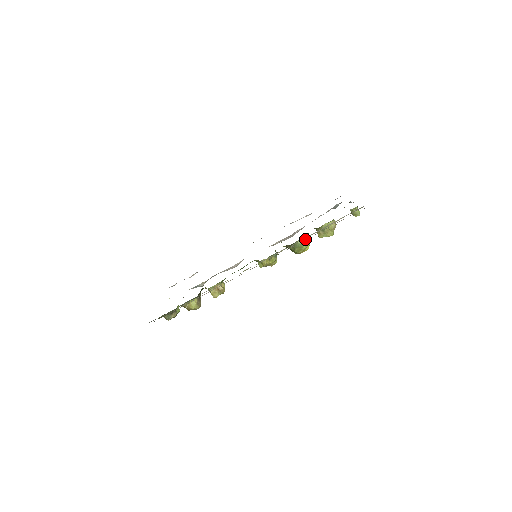
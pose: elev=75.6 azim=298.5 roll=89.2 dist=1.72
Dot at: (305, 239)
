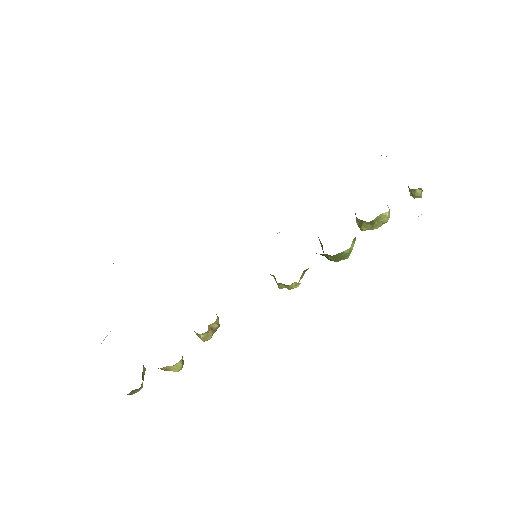
Dot at: (352, 243)
